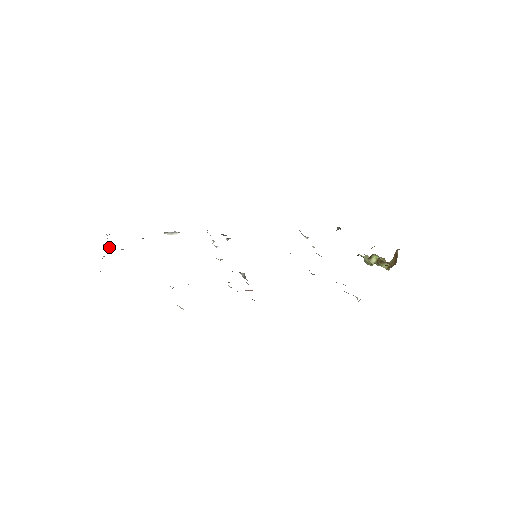
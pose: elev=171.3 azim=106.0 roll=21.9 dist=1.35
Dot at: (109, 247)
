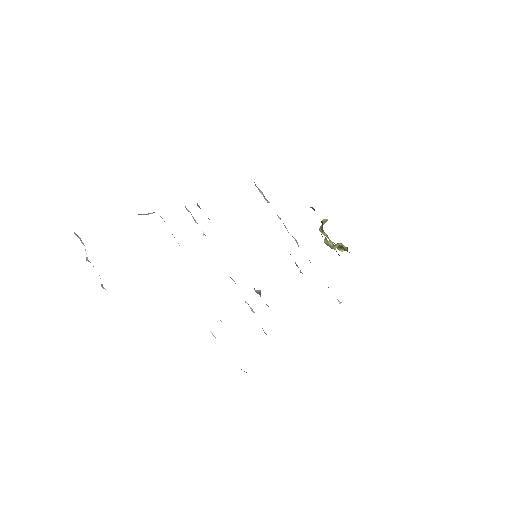
Dot at: occluded
